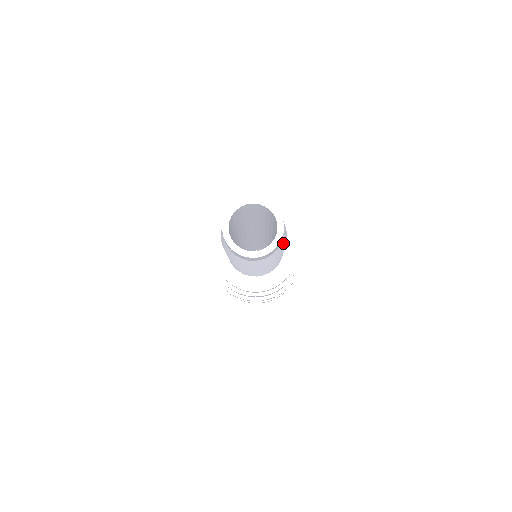
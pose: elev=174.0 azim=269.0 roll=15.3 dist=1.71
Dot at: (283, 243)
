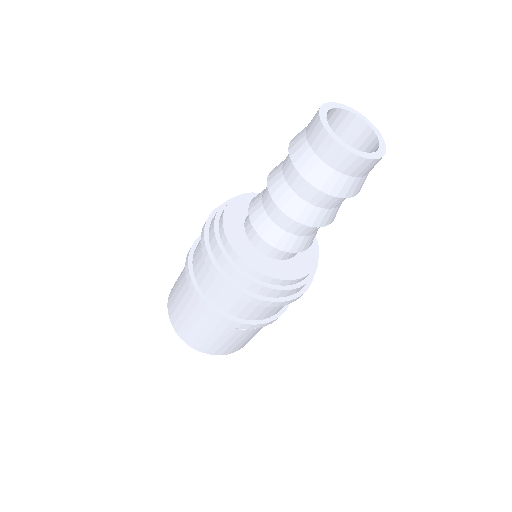
Dot at: occluded
